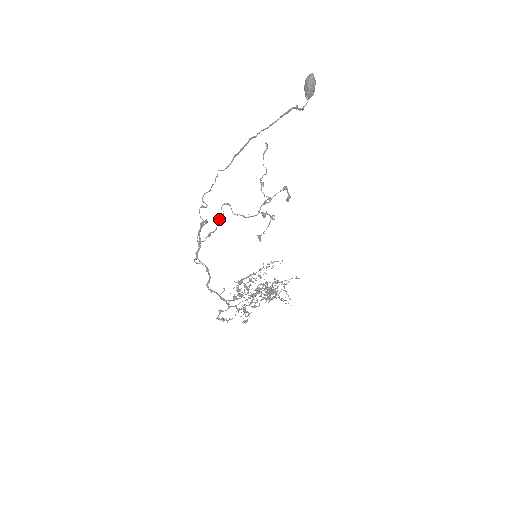
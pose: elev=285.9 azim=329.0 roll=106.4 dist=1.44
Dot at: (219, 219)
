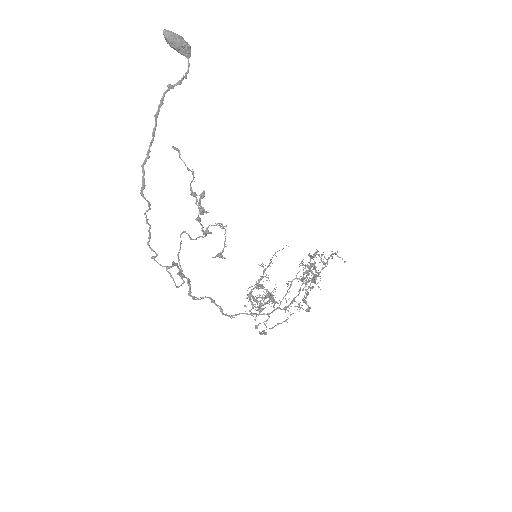
Dot at: (178, 258)
